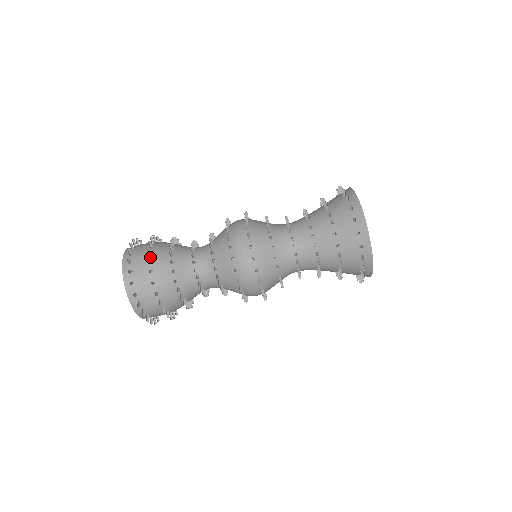
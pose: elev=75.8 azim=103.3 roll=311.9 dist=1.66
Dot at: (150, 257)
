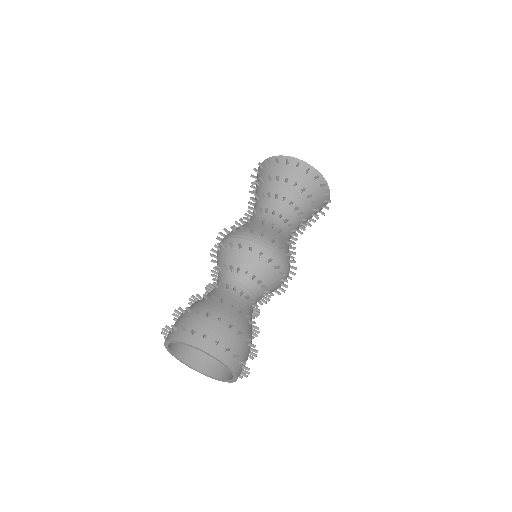
Dot at: (182, 314)
